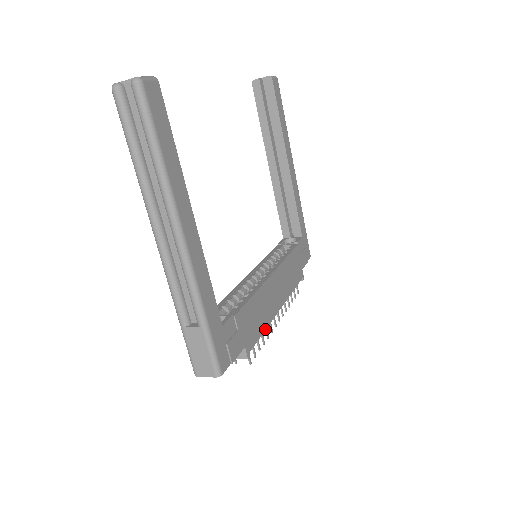
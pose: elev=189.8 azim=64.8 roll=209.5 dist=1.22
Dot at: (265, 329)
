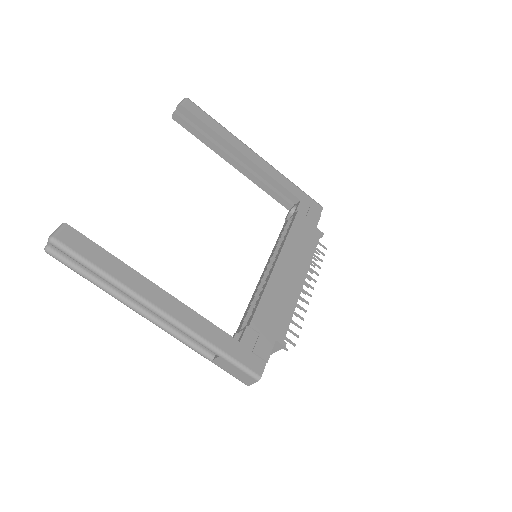
Dot at: (294, 310)
